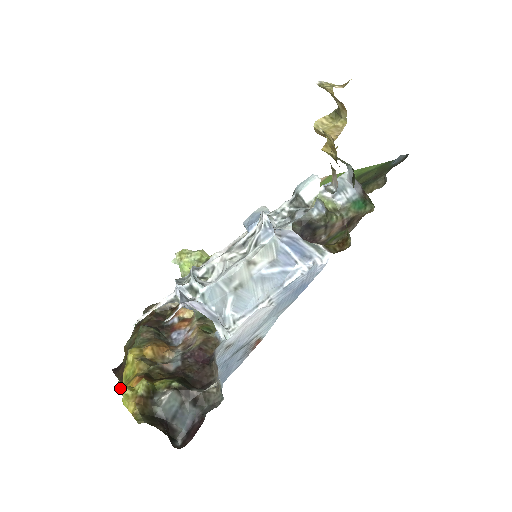
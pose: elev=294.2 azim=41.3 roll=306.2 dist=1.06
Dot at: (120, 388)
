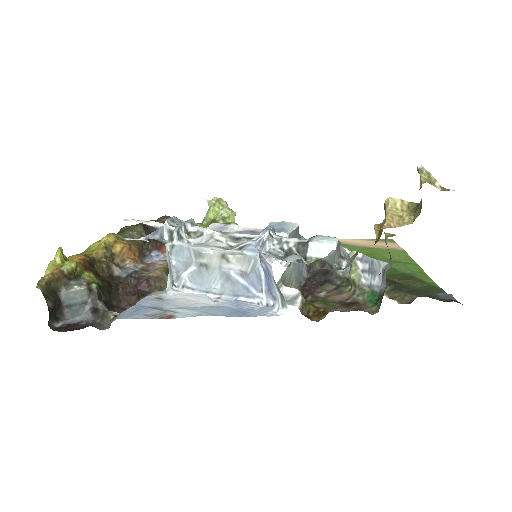
Dot at: (57, 252)
